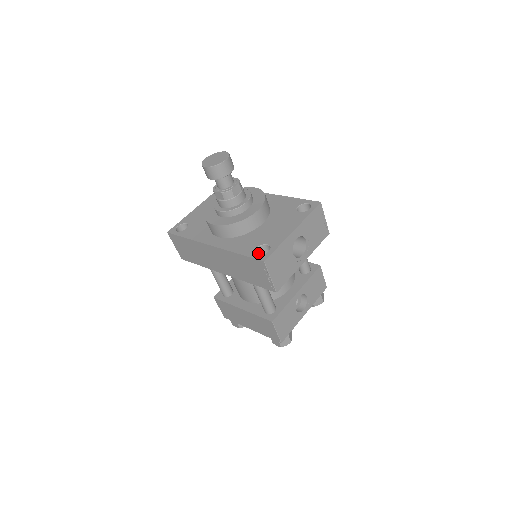
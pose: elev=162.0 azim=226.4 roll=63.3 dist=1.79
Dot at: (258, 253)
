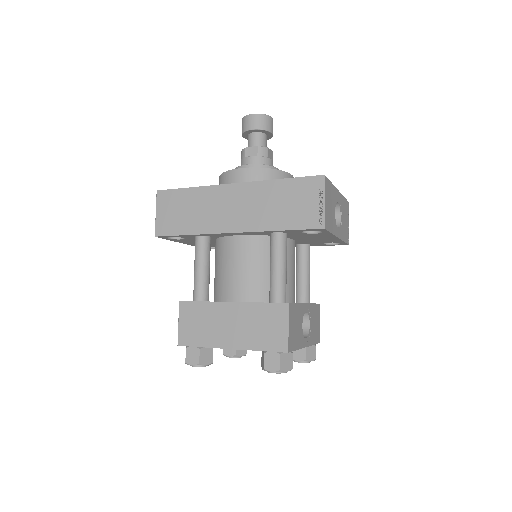
Dot at: occluded
